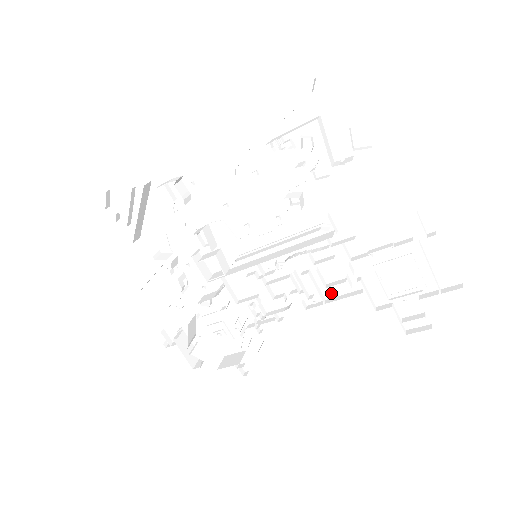
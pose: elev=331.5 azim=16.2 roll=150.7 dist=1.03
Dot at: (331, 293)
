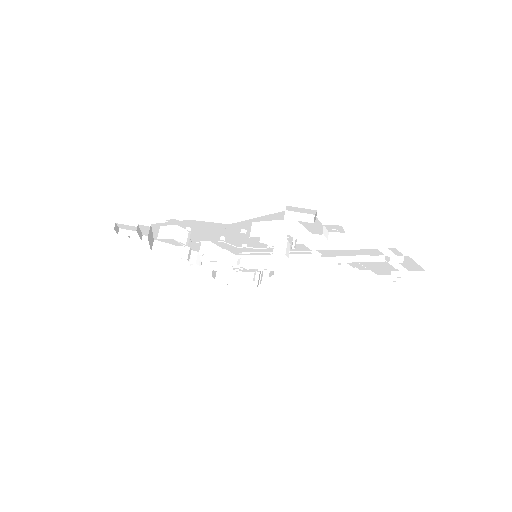
Dot at: occluded
